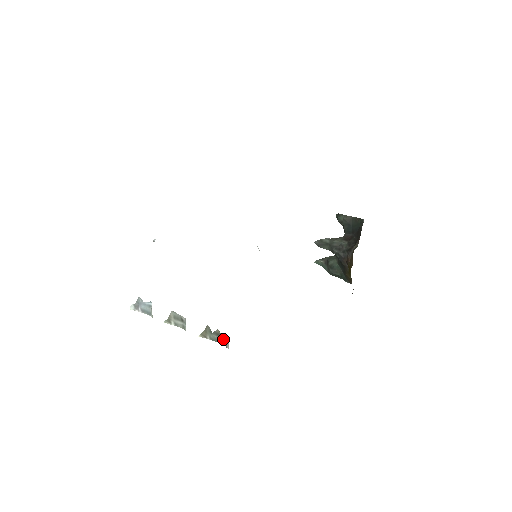
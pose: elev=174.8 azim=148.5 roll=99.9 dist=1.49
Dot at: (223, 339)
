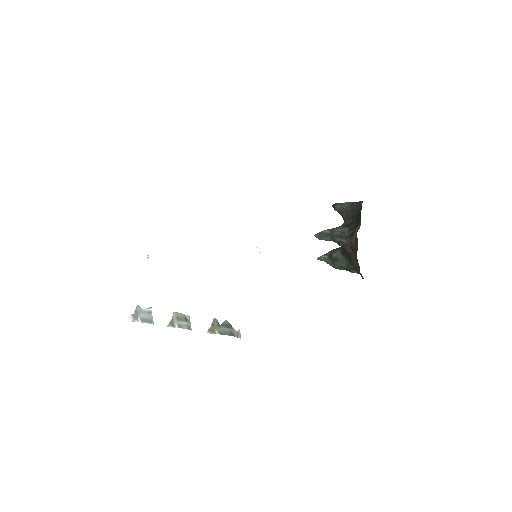
Dot at: (233, 329)
